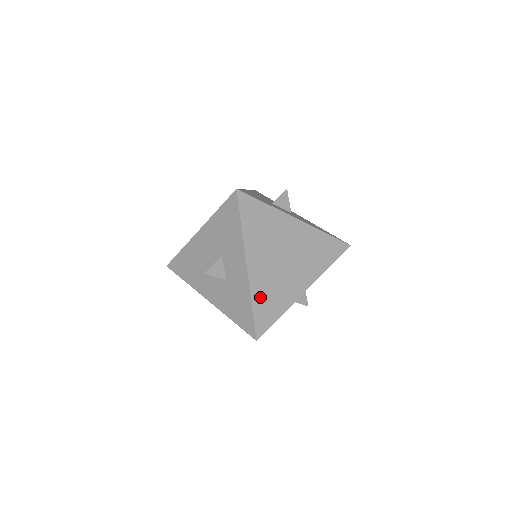
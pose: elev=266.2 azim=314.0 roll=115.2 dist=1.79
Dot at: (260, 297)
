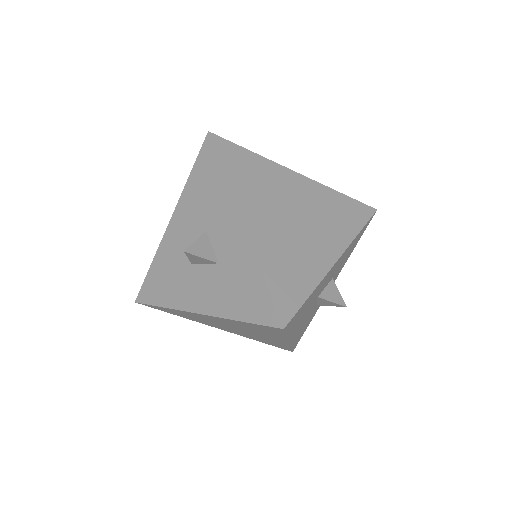
Dot at: (273, 264)
